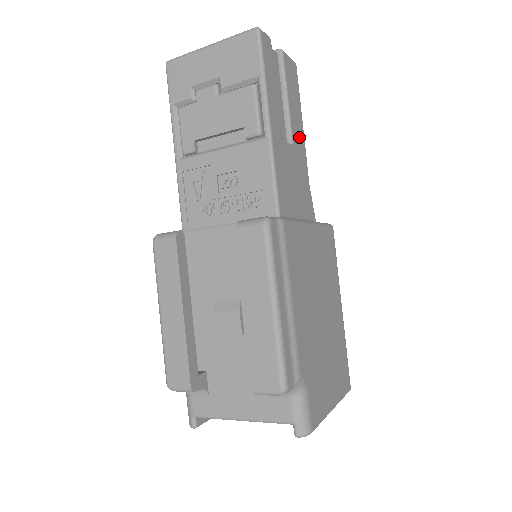
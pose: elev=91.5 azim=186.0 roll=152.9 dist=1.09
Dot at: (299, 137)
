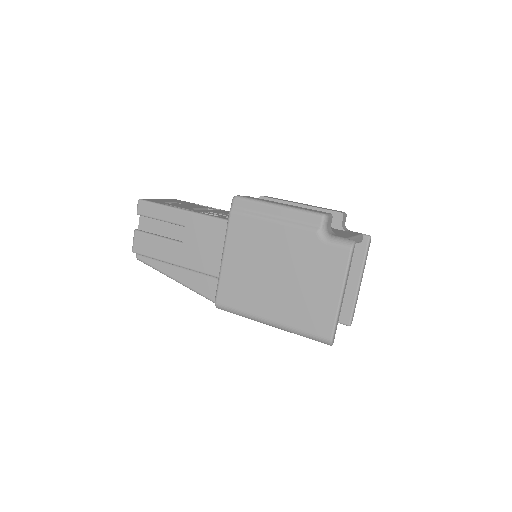
Dot at: occluded
